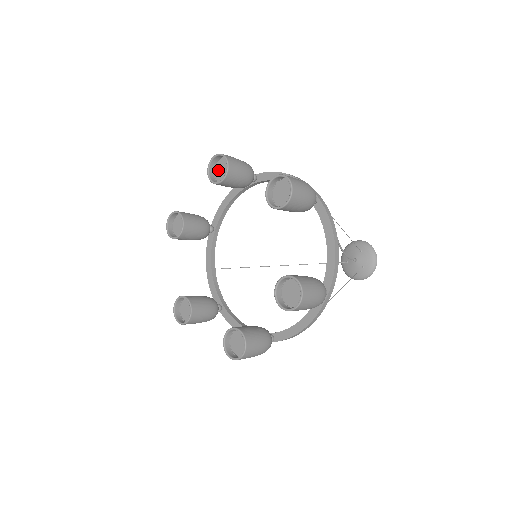
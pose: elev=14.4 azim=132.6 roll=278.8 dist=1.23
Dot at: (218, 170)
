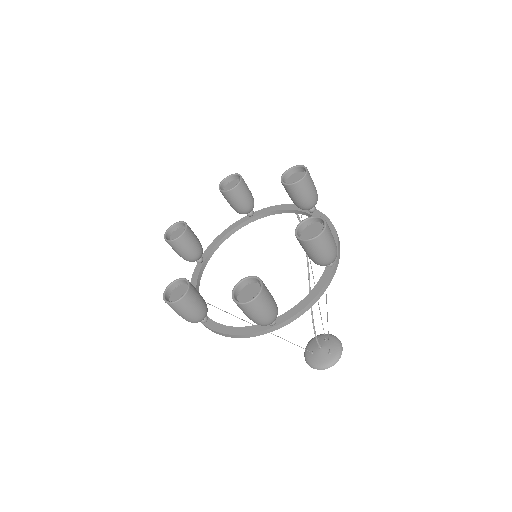
Dot at: (228, 188)
